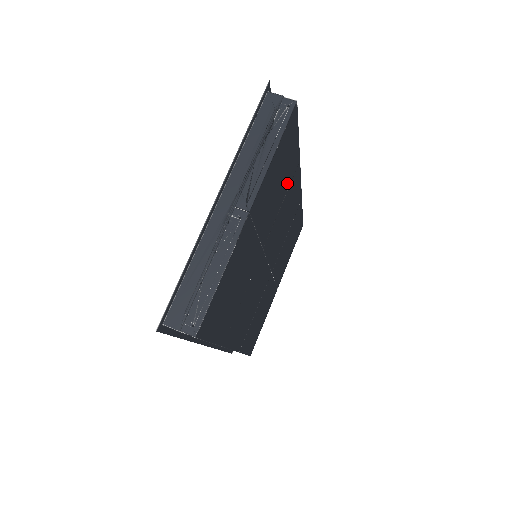
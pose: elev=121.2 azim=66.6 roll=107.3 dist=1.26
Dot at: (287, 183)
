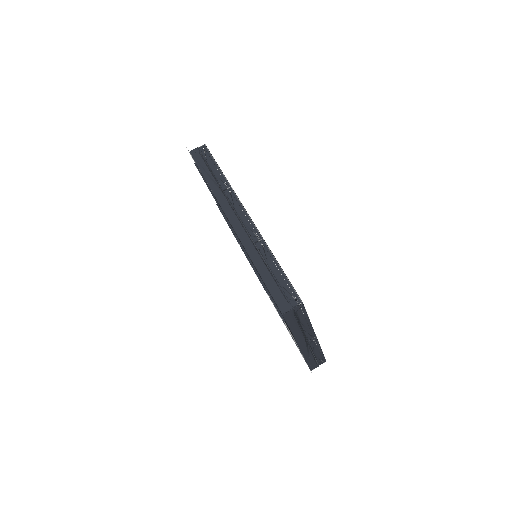
Dot at: occluded
